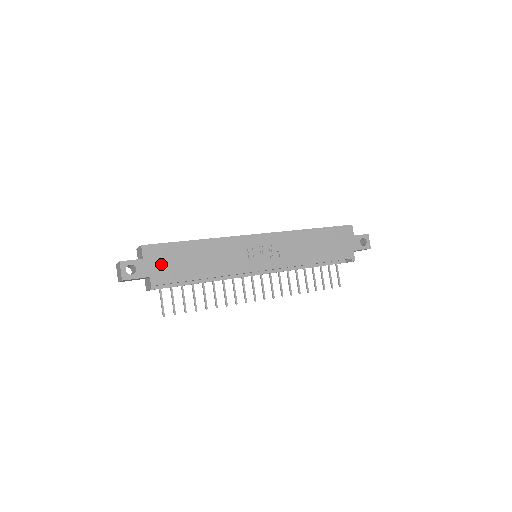
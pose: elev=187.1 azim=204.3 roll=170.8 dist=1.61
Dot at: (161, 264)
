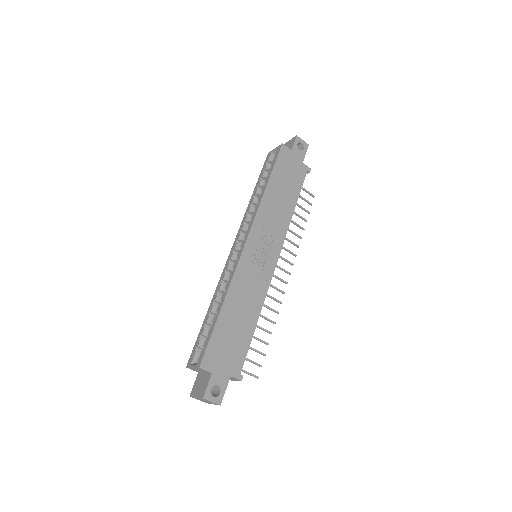
Dot at: (225, 358)
